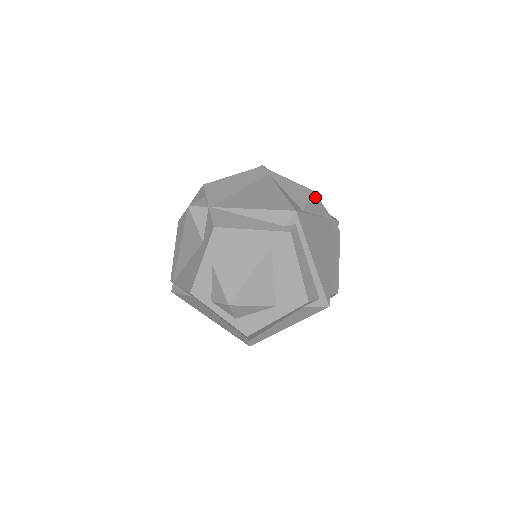
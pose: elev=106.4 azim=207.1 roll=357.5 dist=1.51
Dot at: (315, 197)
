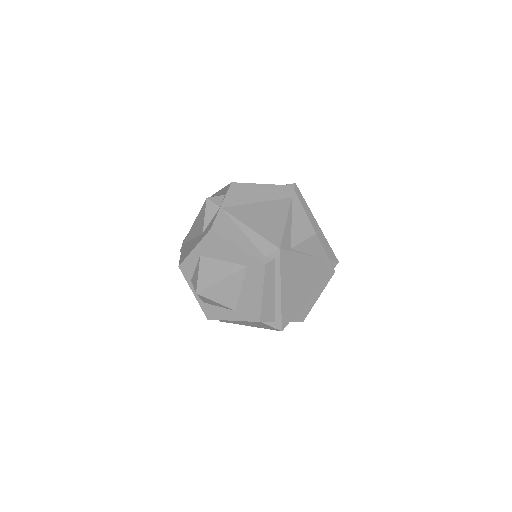
Dot at: (315, 239)
